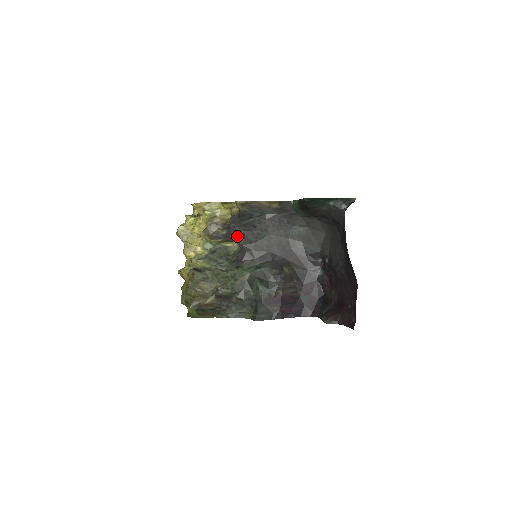
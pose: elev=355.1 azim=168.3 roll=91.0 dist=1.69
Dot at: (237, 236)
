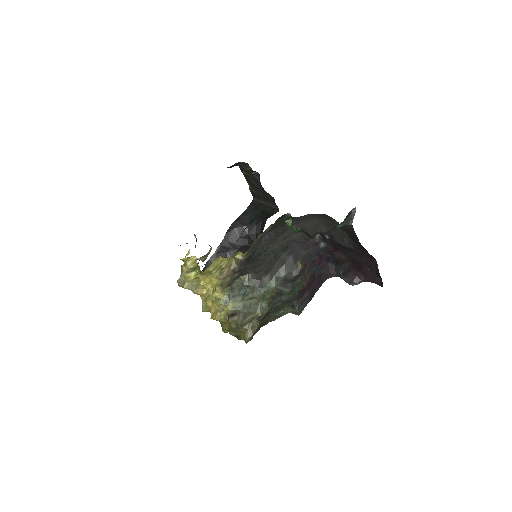
Dot at: (249, 270)
